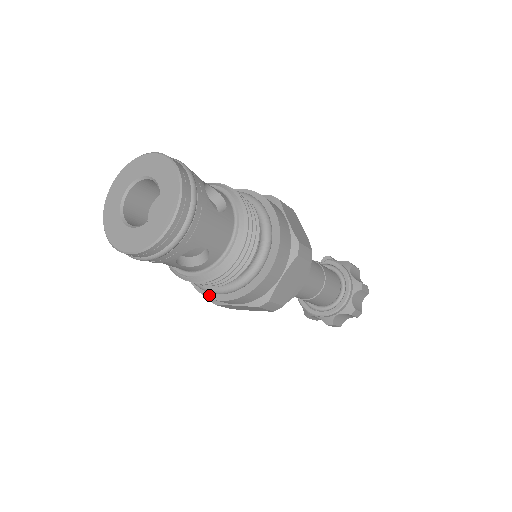
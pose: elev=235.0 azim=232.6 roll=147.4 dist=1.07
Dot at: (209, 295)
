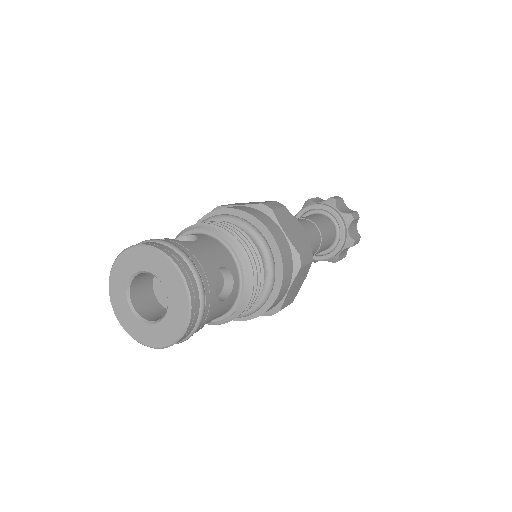
Dot at: (267, 306)
